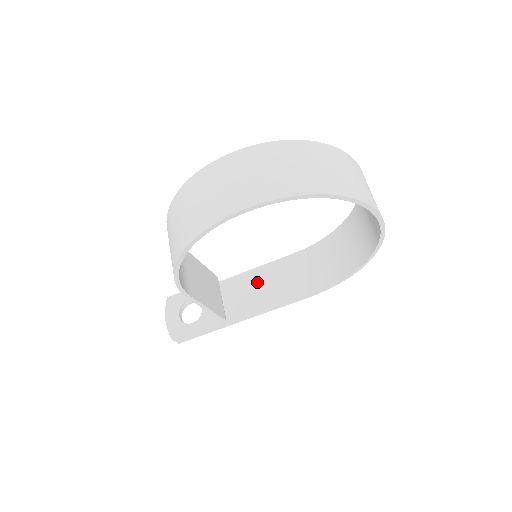
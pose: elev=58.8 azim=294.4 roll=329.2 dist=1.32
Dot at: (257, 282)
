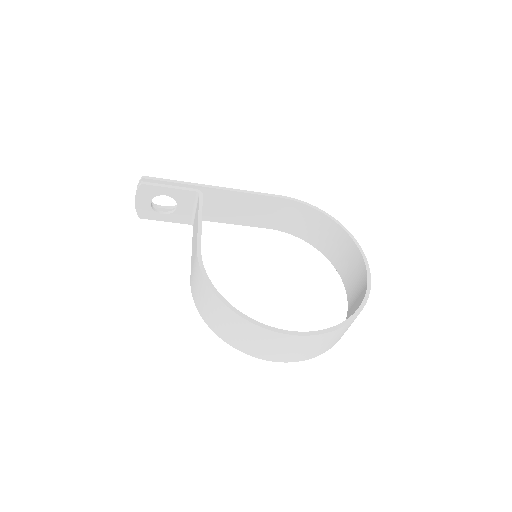
Dot at: (235, 203)
